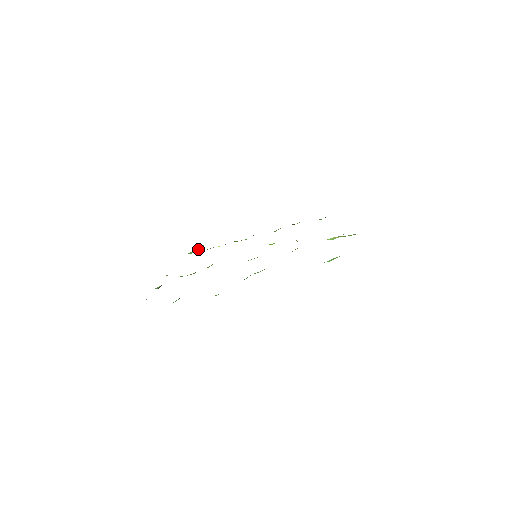
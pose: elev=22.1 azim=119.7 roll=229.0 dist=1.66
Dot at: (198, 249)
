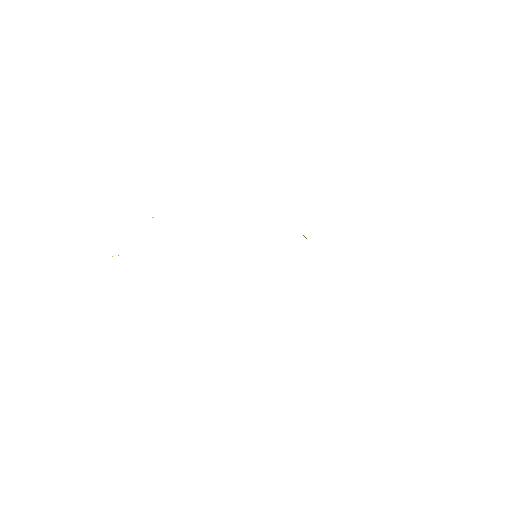
Dot at: occluded
